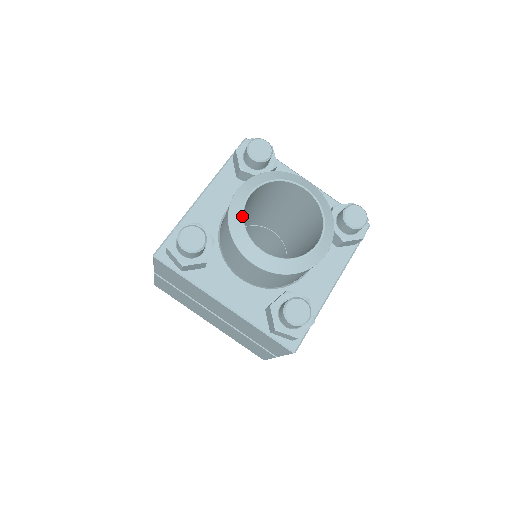
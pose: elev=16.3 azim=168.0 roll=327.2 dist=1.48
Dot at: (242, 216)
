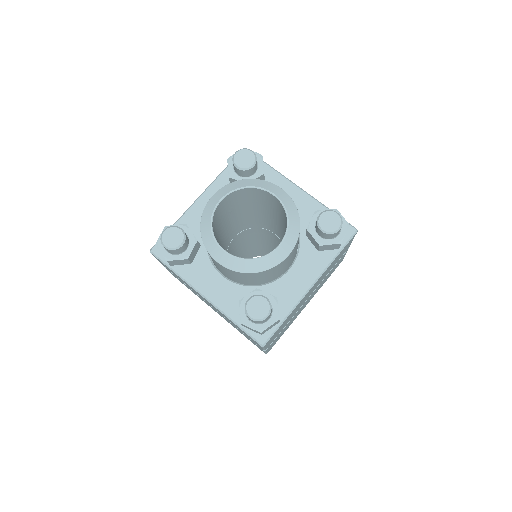
Dot at: (211, 219)
